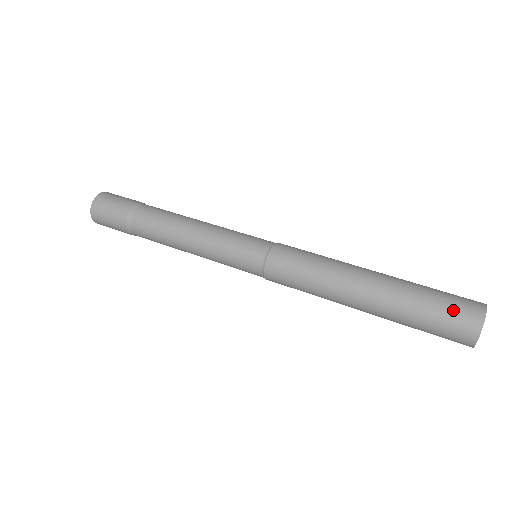
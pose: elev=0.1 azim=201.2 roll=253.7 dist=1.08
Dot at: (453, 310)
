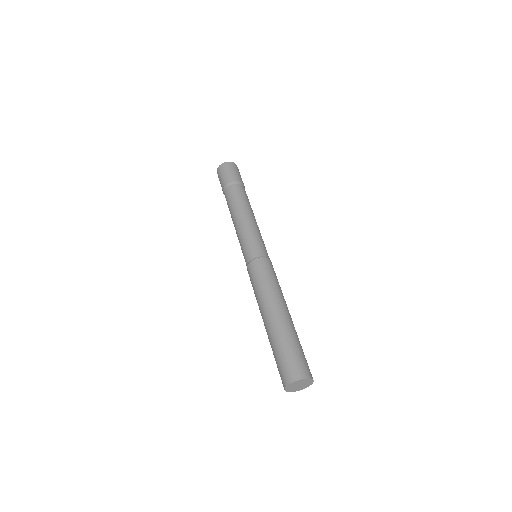
Dot at: (281, 368)
